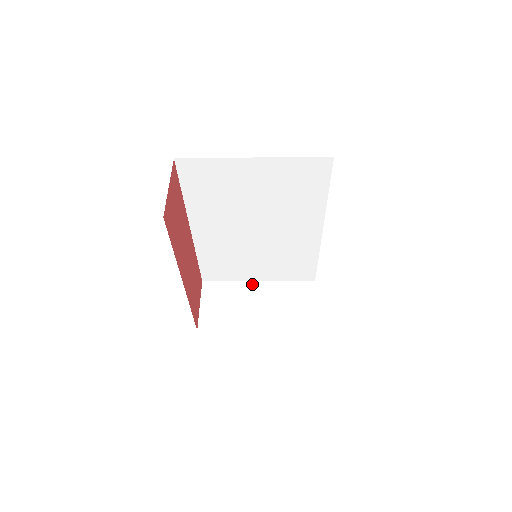
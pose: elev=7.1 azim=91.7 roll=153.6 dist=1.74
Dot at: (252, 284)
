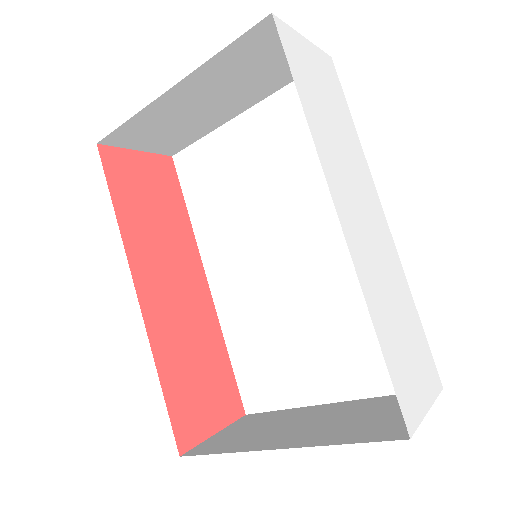
Dot at: (317, 407)
